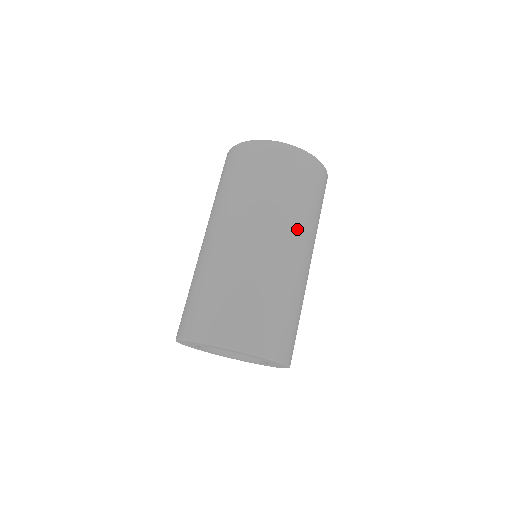
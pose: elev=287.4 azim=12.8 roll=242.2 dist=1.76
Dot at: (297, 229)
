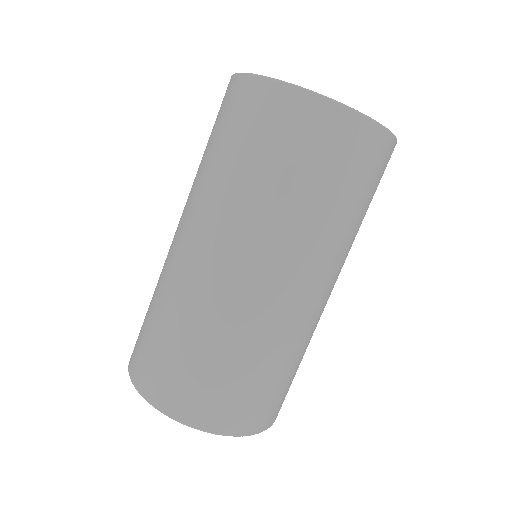
Dot at: (317, 256)
